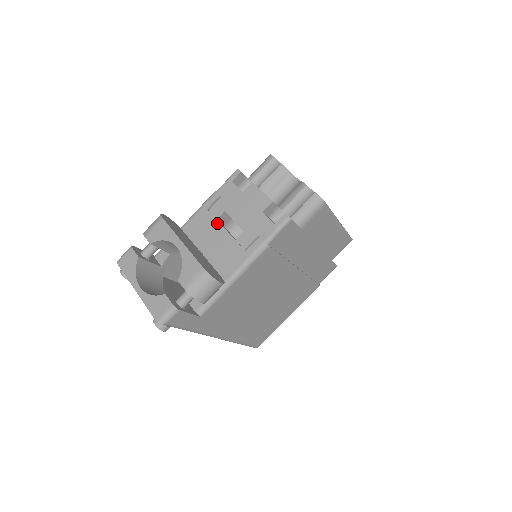
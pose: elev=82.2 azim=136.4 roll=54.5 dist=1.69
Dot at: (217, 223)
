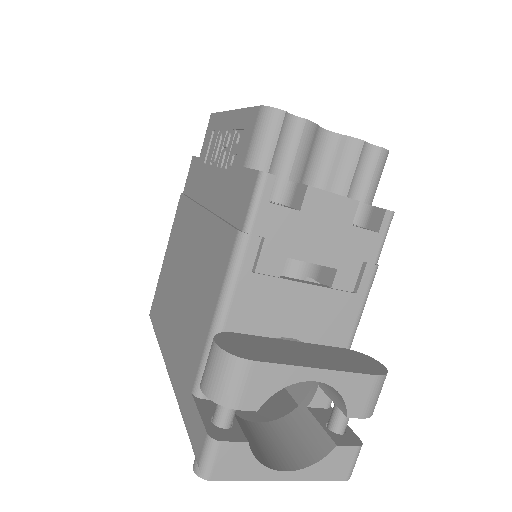
Dot at: (286, 283)
